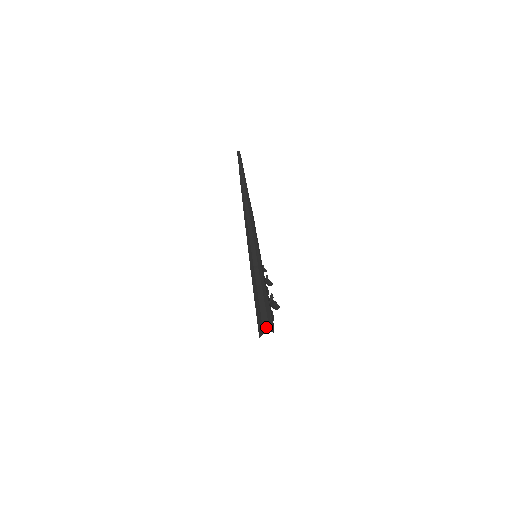
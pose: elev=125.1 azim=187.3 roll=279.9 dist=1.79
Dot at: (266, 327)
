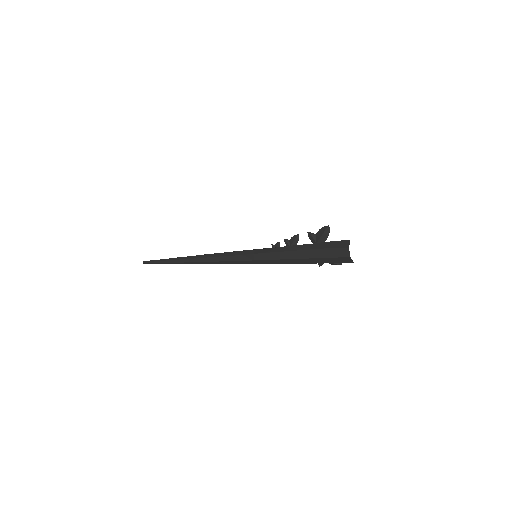
Dot at: (342, 243)
